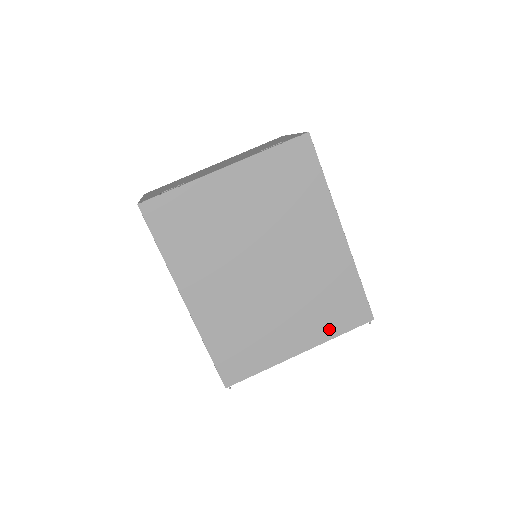
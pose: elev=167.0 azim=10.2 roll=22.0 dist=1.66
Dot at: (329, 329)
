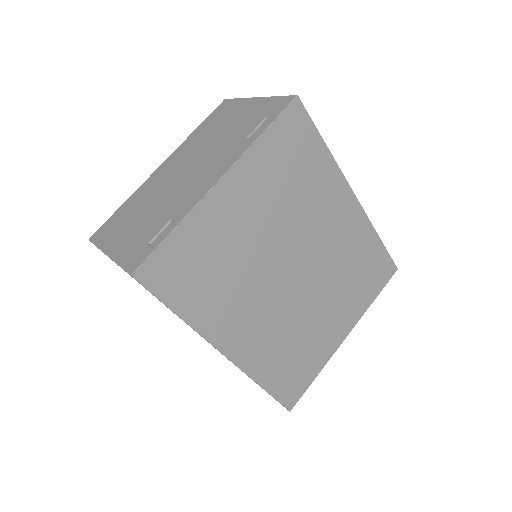
Dot at: (364, 300)
